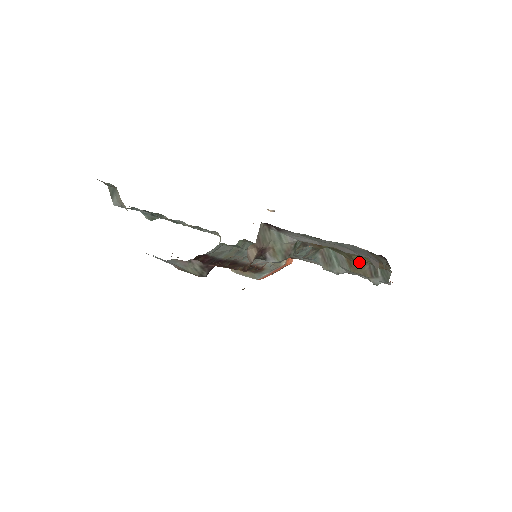
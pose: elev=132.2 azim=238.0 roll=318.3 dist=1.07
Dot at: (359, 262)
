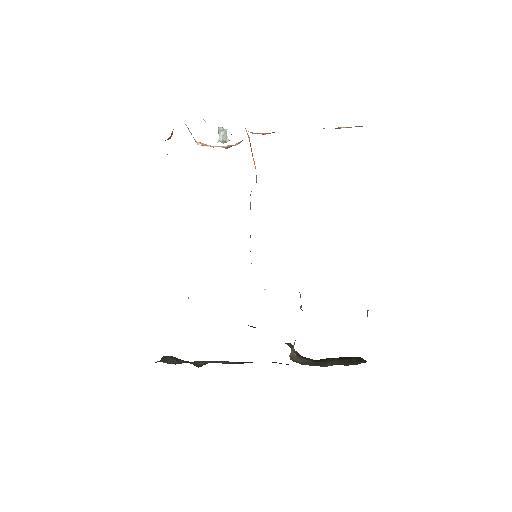
Dot at: occluded
